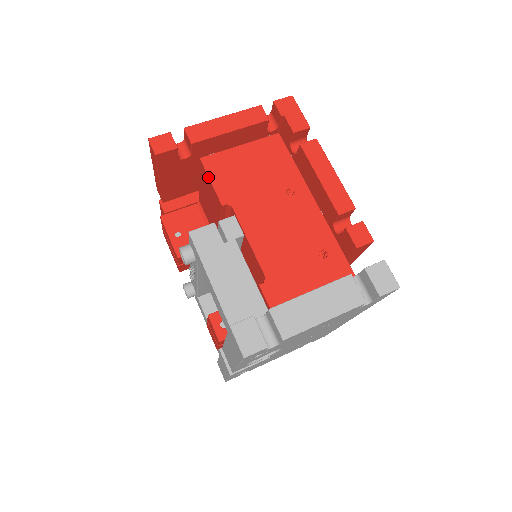
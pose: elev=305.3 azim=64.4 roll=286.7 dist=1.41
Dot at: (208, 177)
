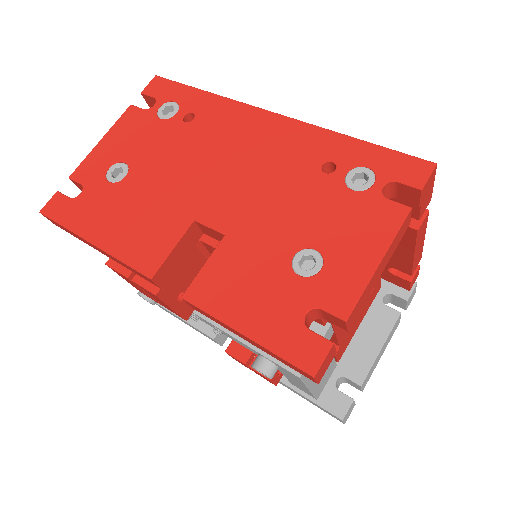
Dot at: occluded
